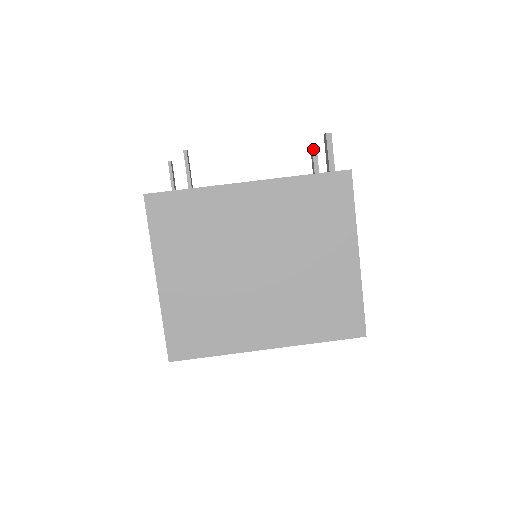
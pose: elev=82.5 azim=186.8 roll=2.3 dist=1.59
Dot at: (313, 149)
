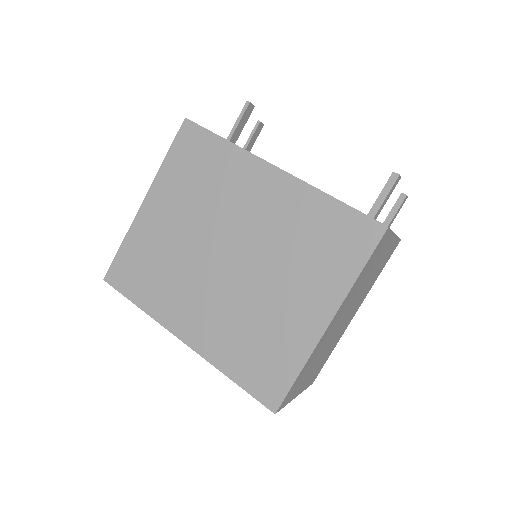
Dot at: (399, 198)
